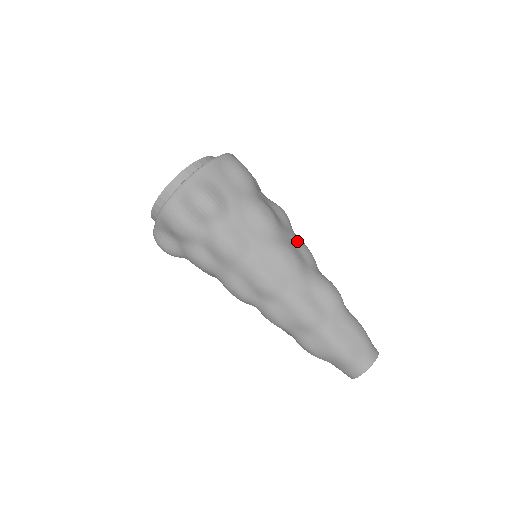
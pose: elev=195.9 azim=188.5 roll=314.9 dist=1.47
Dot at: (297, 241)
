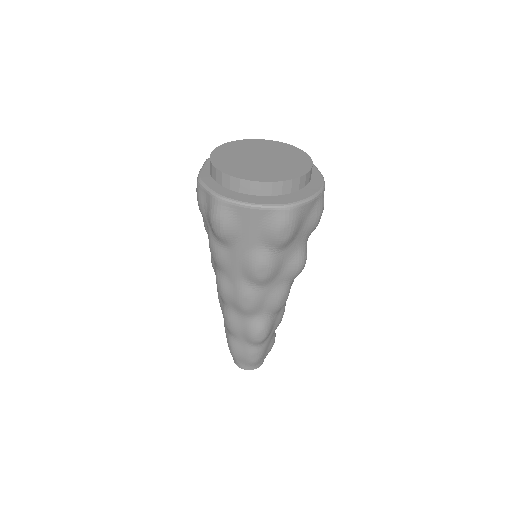
Dot at: (275, 295)
